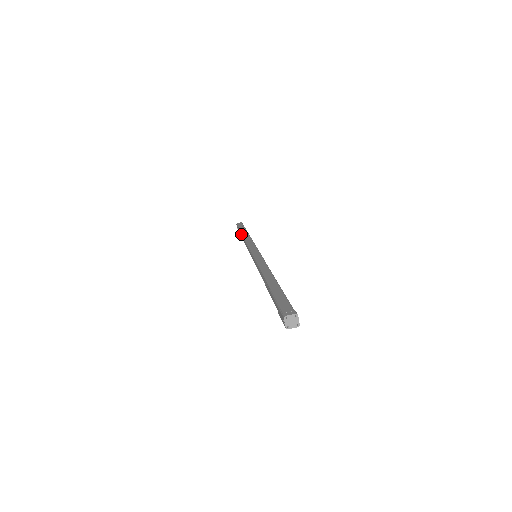
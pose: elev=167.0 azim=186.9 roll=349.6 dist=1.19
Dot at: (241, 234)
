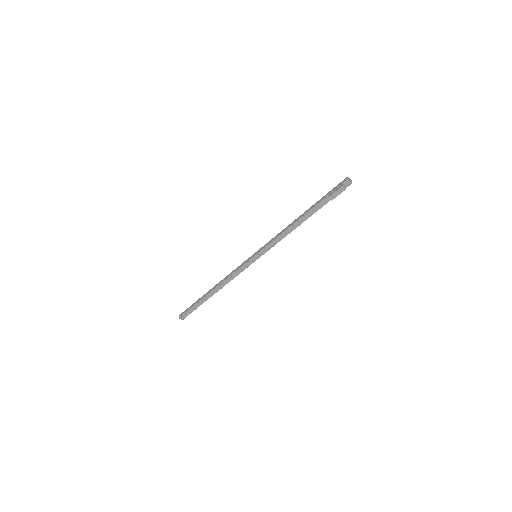
Dot at: (207, 292)
